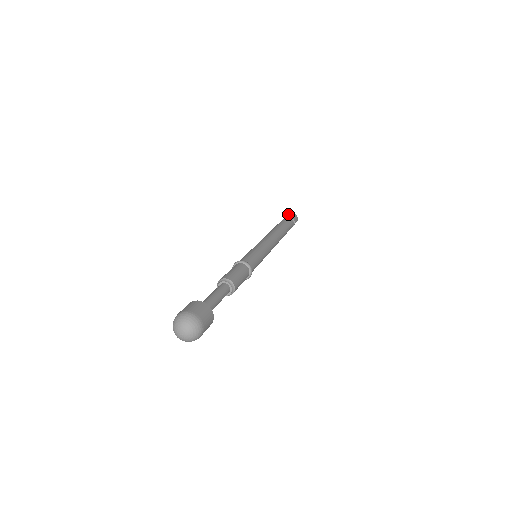
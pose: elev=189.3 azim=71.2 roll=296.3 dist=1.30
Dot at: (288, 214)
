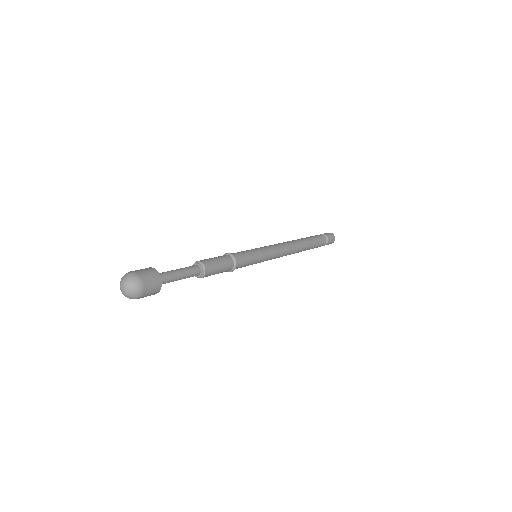
Dot at: occluded
